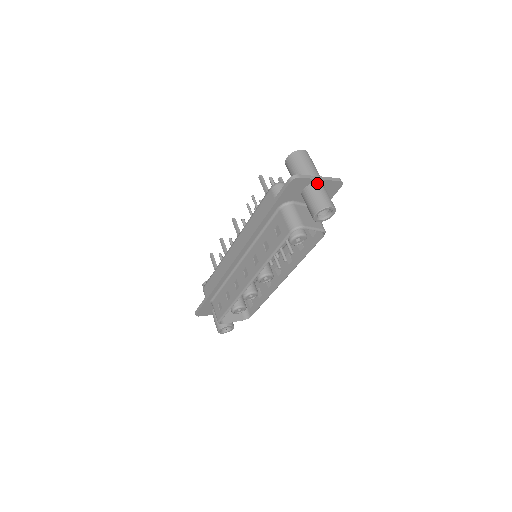
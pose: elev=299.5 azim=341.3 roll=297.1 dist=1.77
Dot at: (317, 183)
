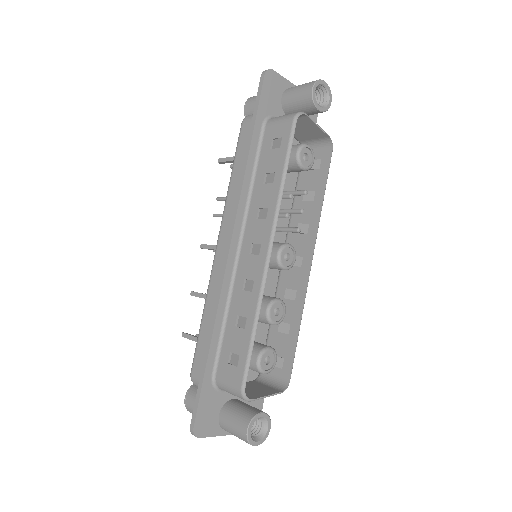
Dot at: occluded
